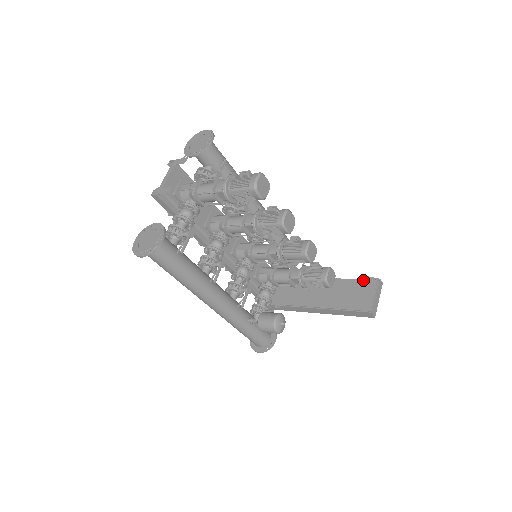
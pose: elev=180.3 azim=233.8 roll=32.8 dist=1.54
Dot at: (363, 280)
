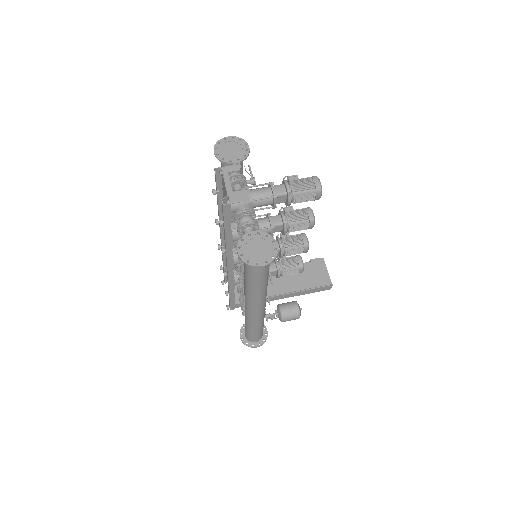
Dot at: (312, 262)
